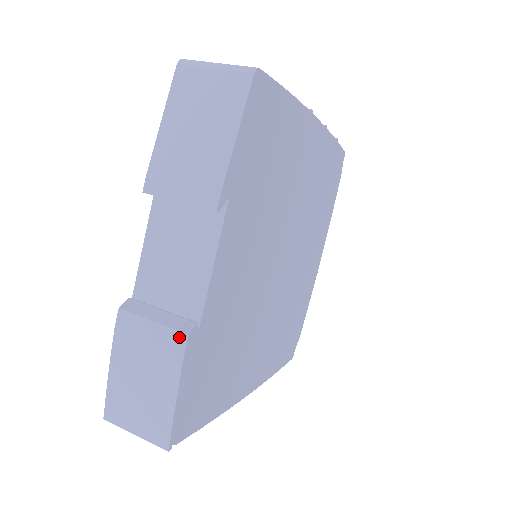
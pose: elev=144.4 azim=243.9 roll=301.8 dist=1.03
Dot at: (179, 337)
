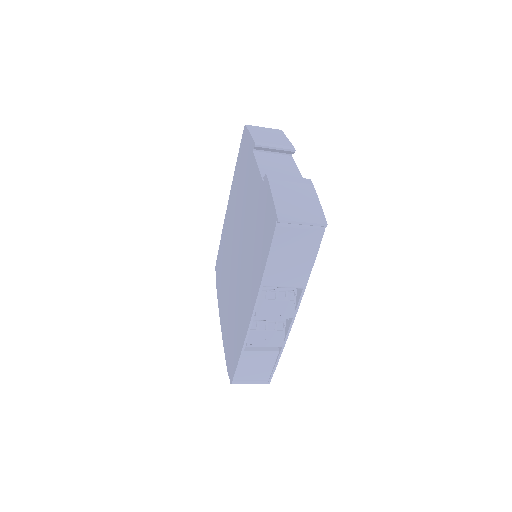
Dot at: (306, 180)
